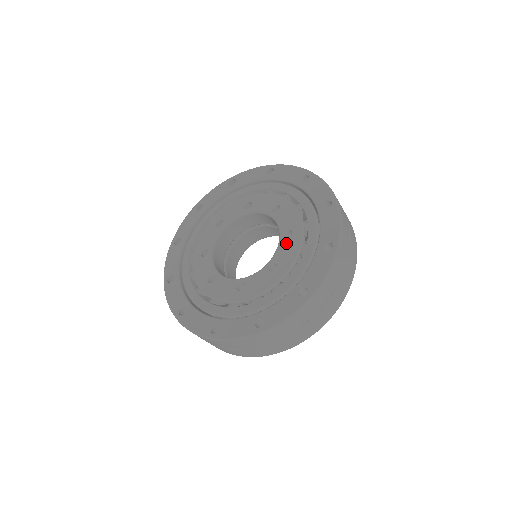
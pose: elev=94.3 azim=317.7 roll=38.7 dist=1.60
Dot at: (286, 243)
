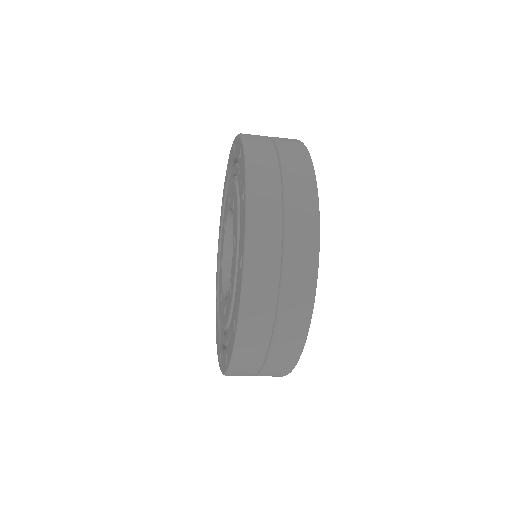
Dot at: (230, 199)
